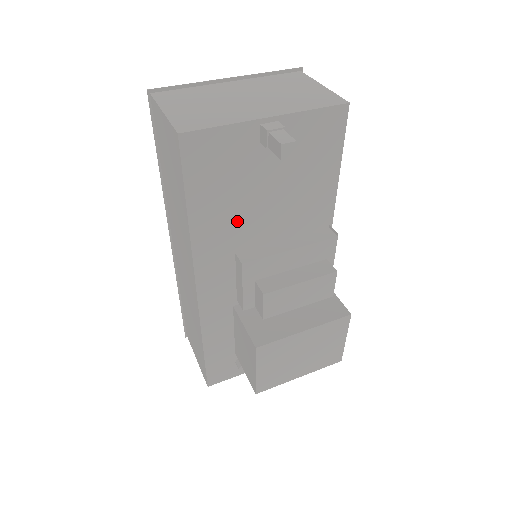
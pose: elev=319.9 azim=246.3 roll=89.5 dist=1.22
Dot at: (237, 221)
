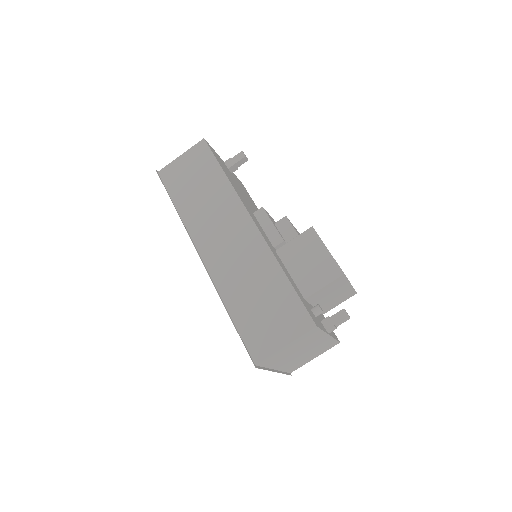
Dot at: occluded
